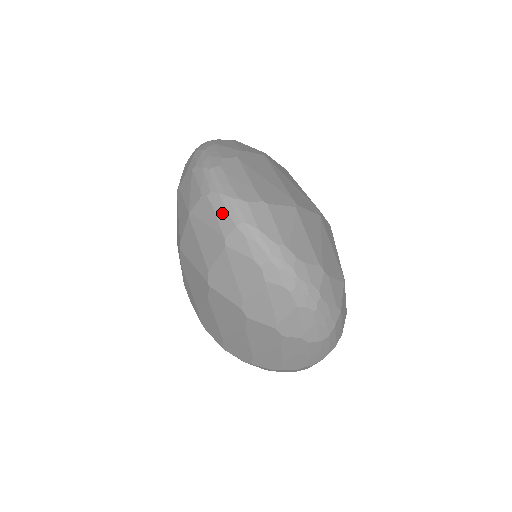
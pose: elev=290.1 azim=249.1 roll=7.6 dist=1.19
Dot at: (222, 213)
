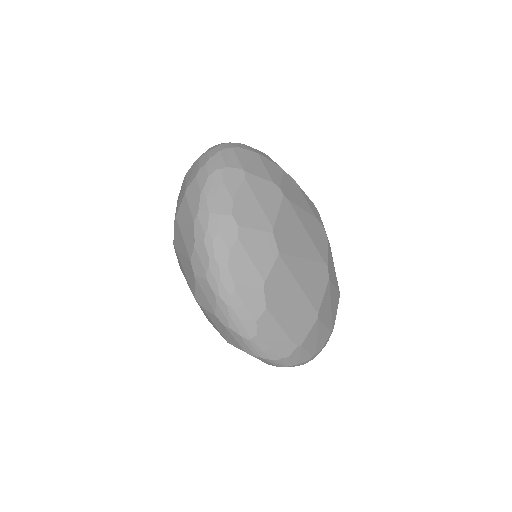
Dot at: occluded
